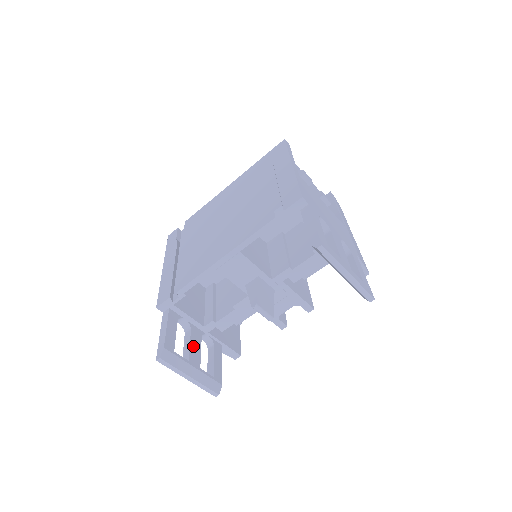
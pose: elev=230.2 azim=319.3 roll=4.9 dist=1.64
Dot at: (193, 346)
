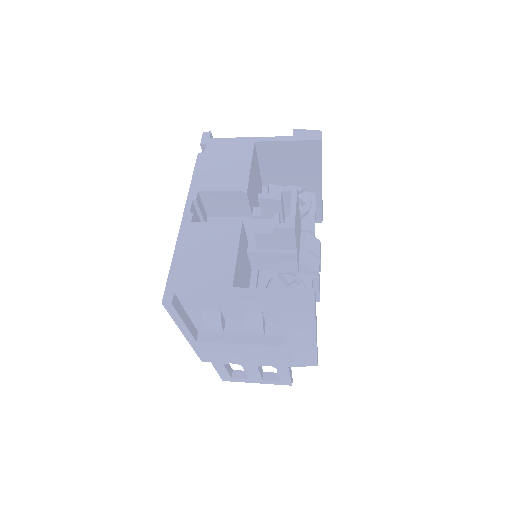
Dot at: occluded
